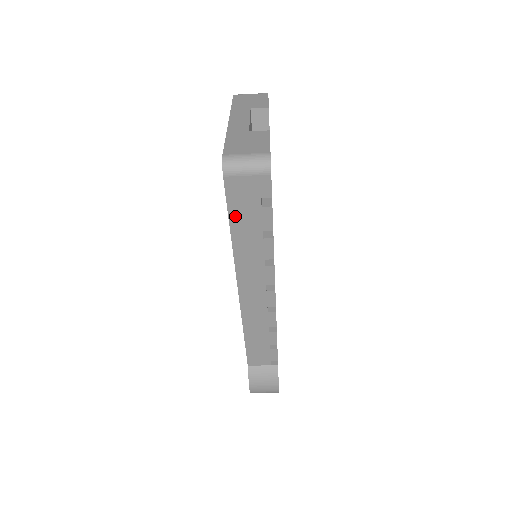
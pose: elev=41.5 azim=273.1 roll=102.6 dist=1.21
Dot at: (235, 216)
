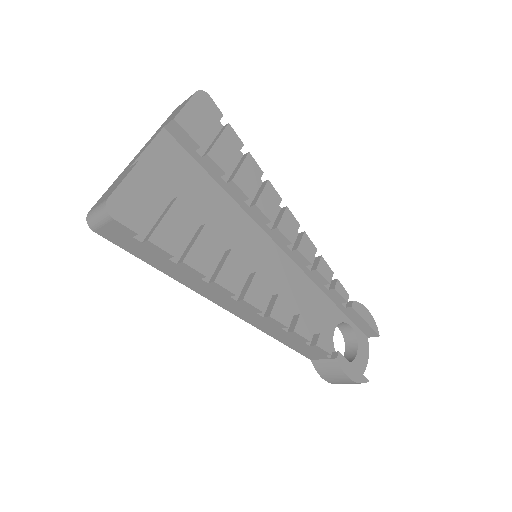
Dot at: (138, 254)
